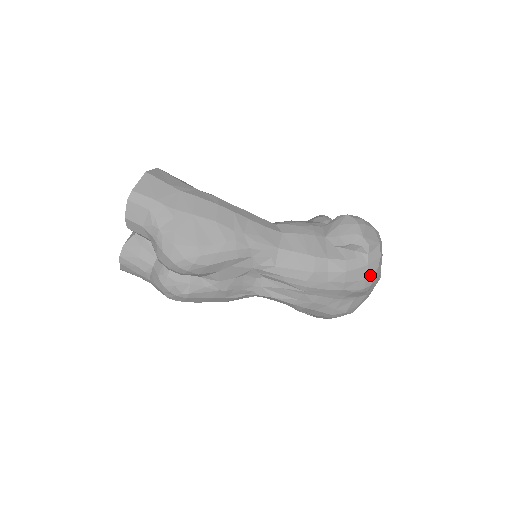
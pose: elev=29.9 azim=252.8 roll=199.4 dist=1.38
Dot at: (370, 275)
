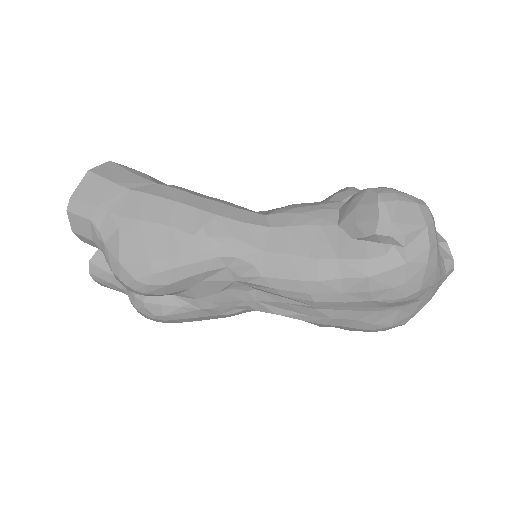
Dot at: (414, 277)
